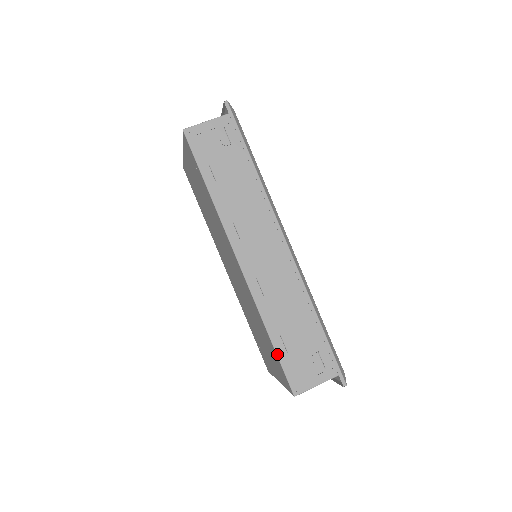
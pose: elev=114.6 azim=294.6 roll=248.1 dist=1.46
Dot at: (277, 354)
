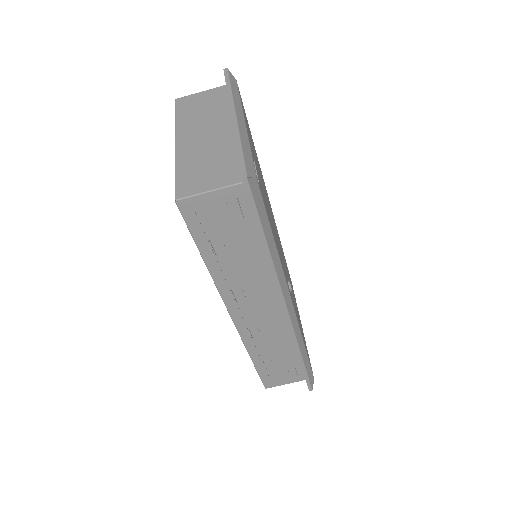
Dot at: (257, 370)
